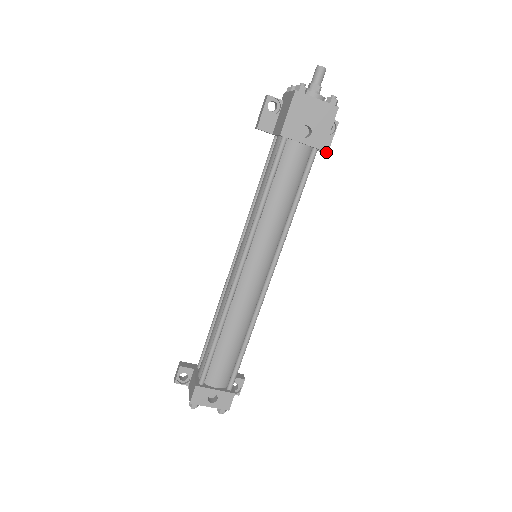
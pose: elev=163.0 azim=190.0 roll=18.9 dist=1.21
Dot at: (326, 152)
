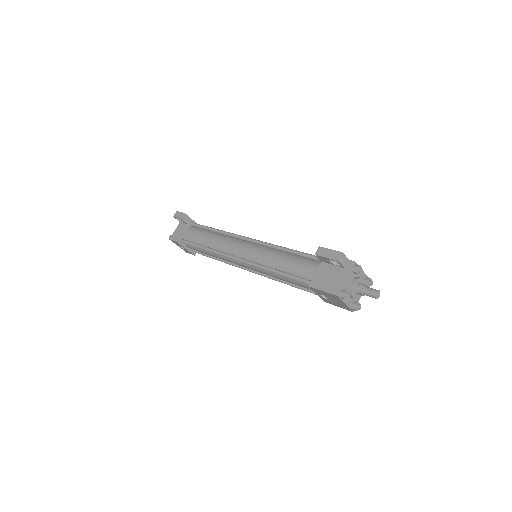
Dot at: occluded
